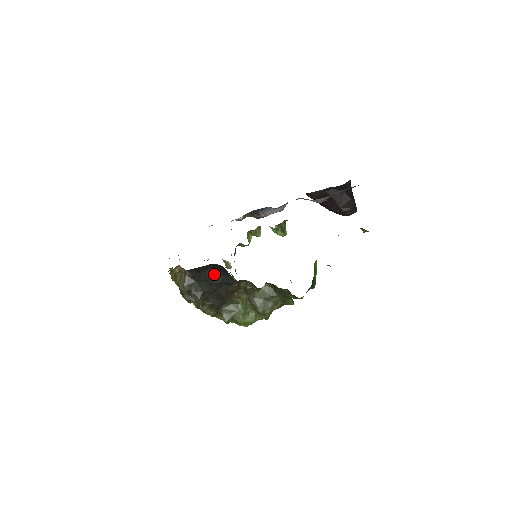
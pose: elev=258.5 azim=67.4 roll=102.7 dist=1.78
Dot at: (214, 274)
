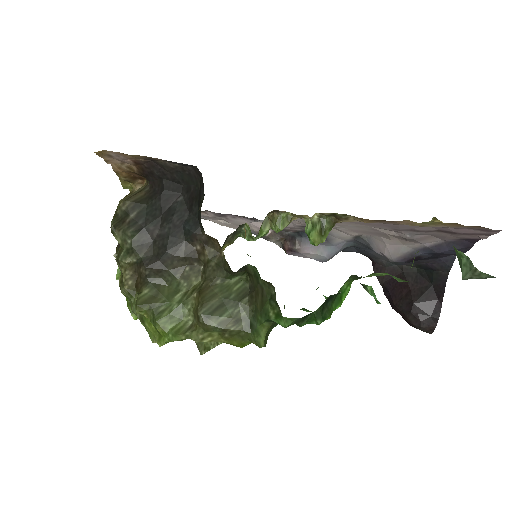
Dot at: (181, 206)
